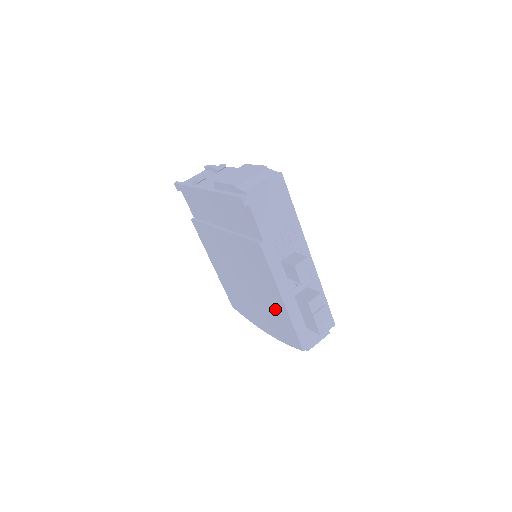
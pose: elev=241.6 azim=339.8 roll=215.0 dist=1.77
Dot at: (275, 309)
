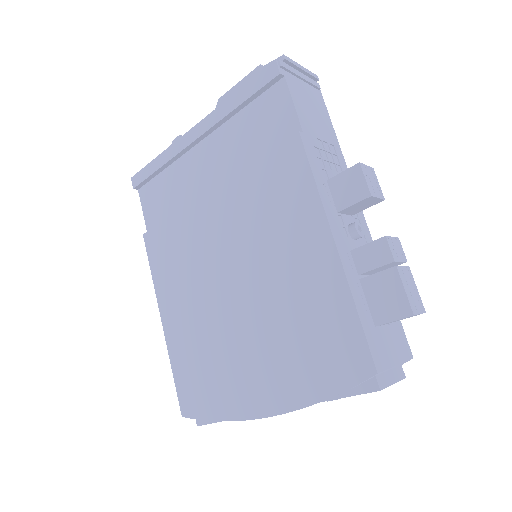
Dot at: (308, 295)
